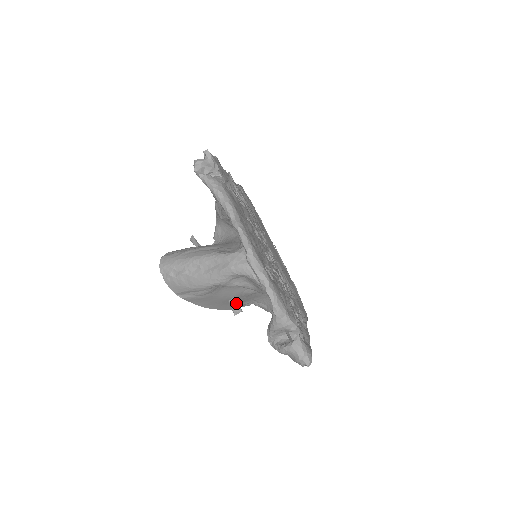
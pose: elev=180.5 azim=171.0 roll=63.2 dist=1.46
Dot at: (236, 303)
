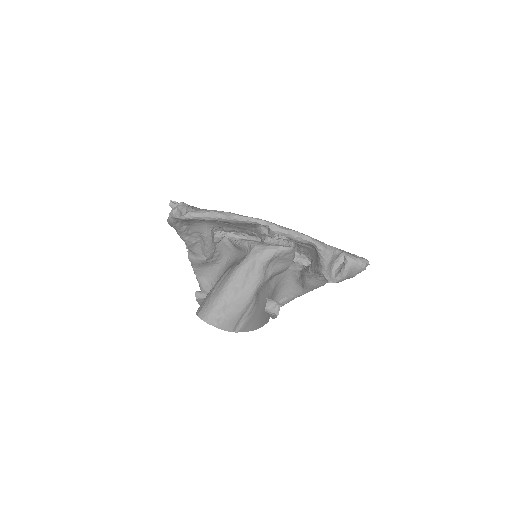
Dot at: (272, 304)
